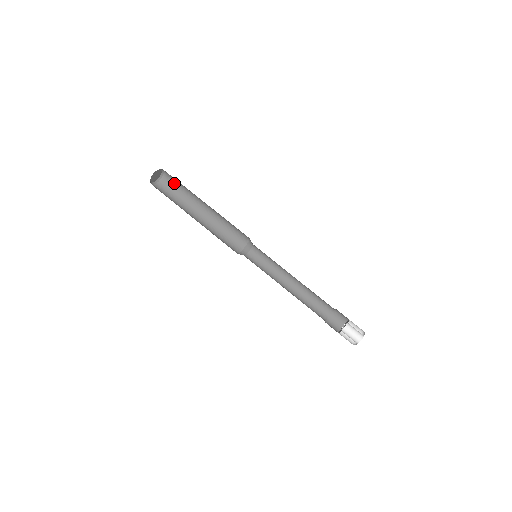
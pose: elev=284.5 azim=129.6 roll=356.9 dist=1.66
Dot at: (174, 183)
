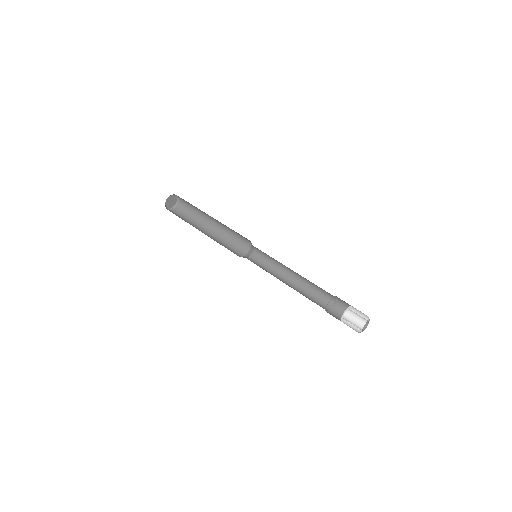
Dot at: (181, 215)
